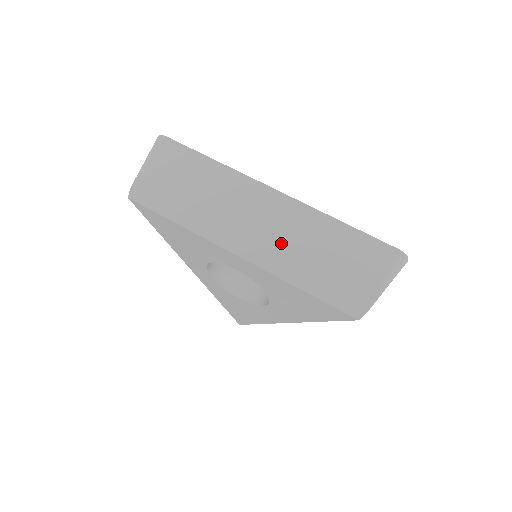
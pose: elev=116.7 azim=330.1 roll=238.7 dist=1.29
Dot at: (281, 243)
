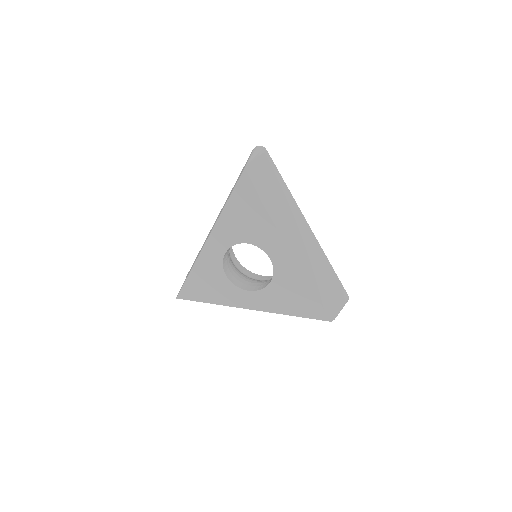
Dot at: (308, 258)
